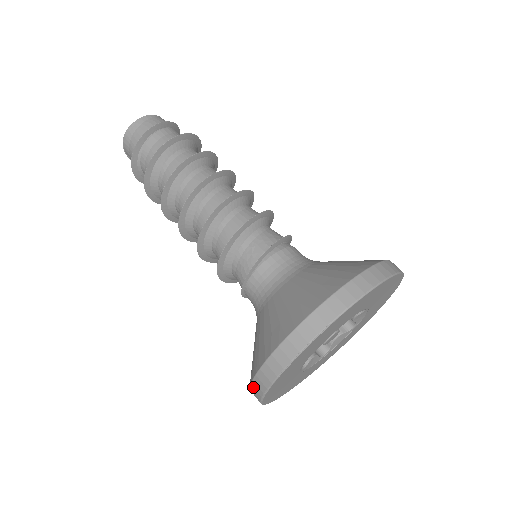
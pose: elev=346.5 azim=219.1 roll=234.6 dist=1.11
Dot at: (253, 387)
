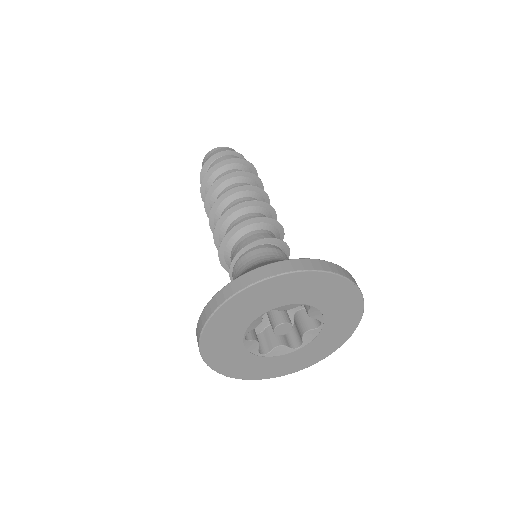
Dot at: occluded
